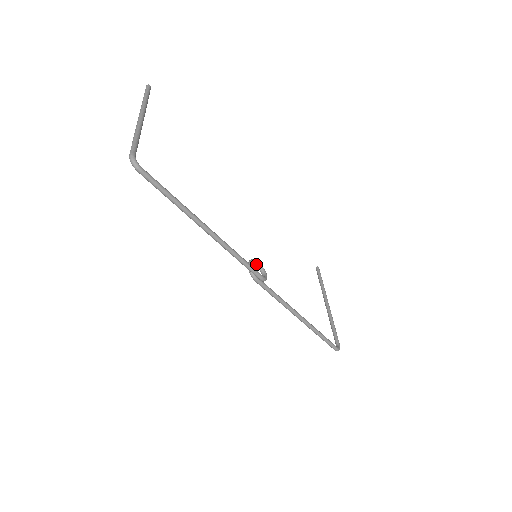
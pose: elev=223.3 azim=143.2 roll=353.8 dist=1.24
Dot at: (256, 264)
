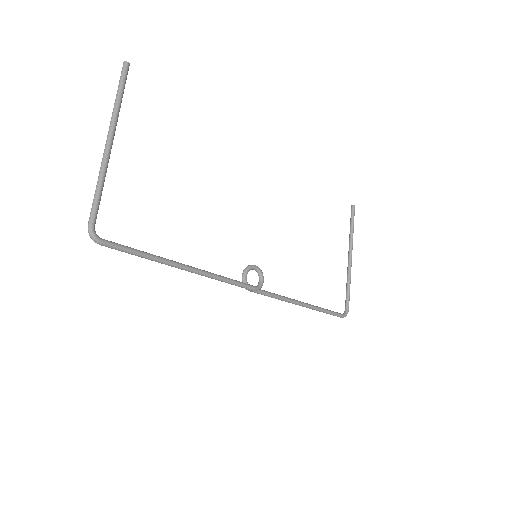
Dot at: (253, 269)
